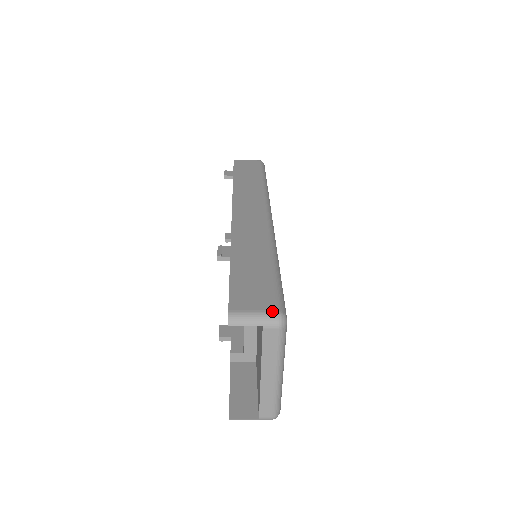
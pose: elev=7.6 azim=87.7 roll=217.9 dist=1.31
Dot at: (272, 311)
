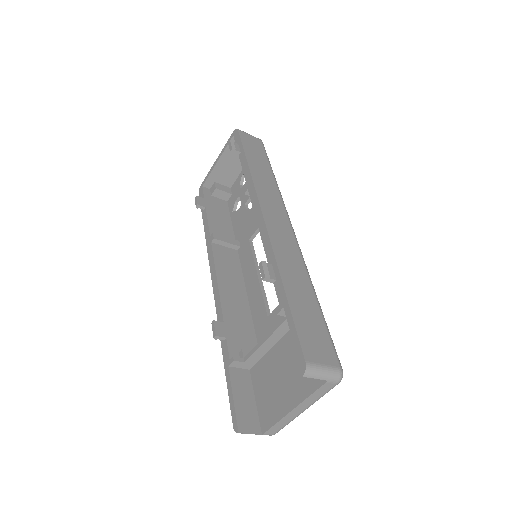
Dot at: (337, 368)
